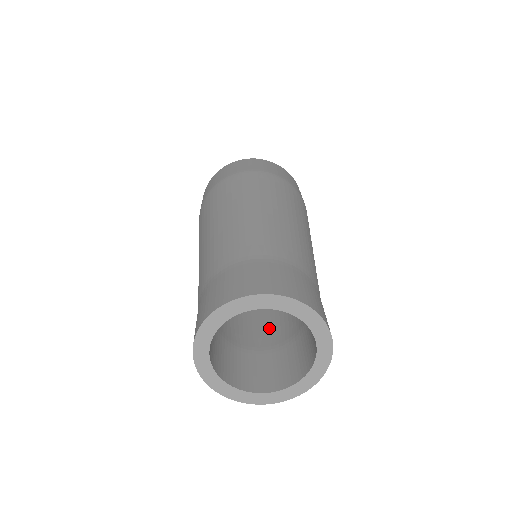
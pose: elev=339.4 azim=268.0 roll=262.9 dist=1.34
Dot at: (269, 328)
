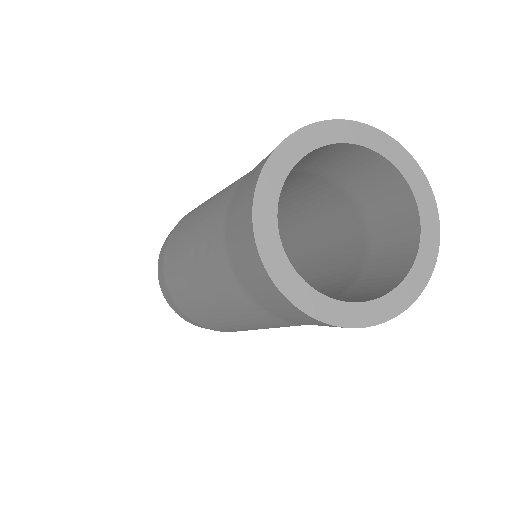
Dot at: occluded
